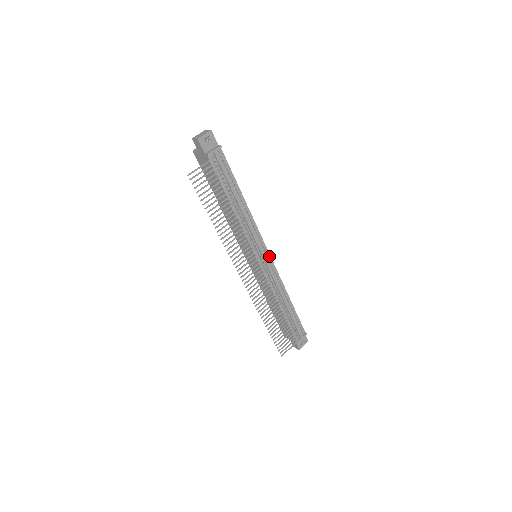
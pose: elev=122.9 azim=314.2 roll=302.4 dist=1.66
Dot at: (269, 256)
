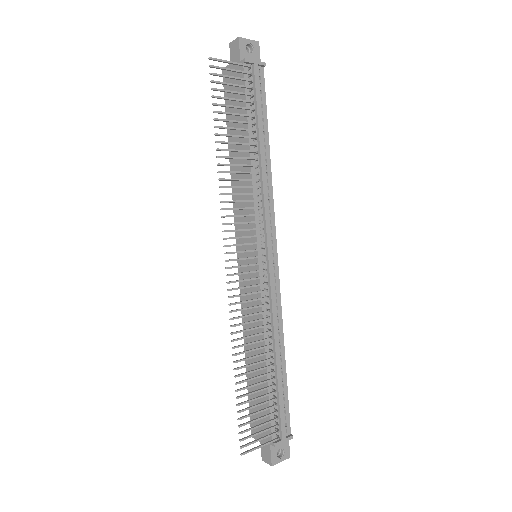
Dot at: (276, 262)
